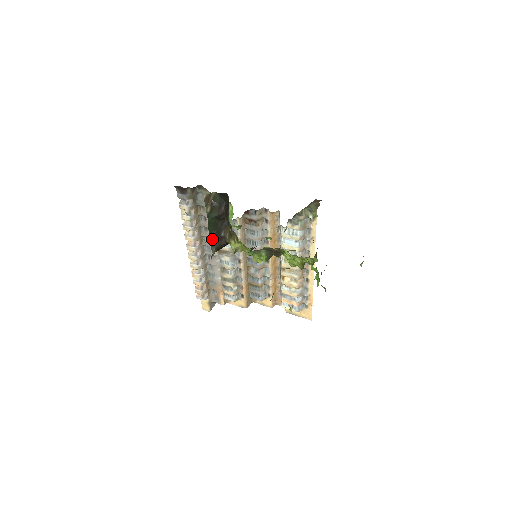
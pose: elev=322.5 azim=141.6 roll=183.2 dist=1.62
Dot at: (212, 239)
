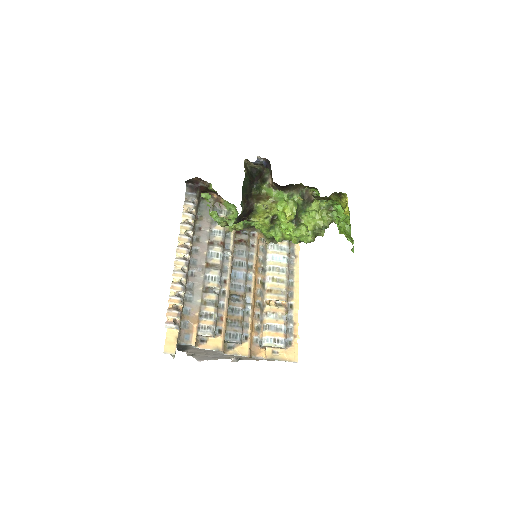
Dot at: (243, 198)
